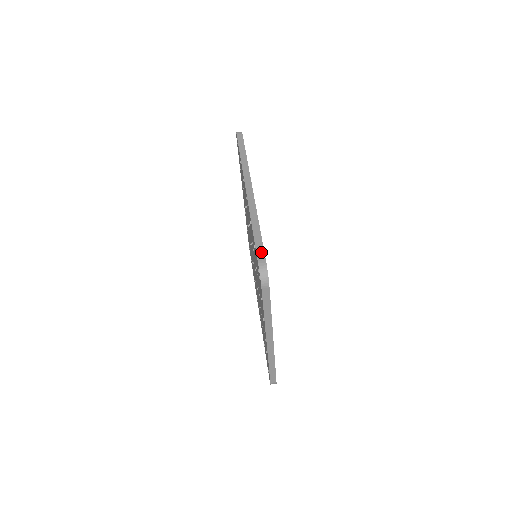
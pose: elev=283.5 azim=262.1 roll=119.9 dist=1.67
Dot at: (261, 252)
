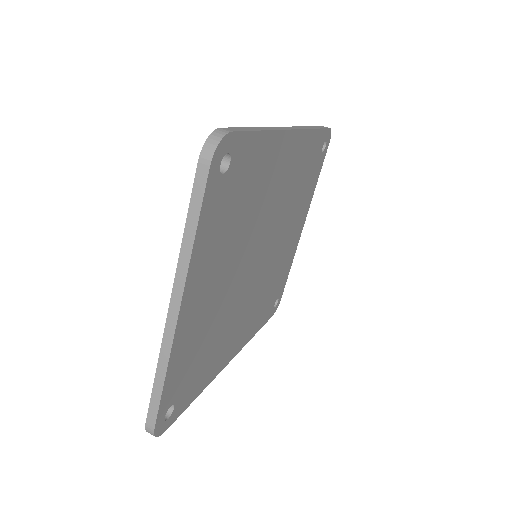
Dot at: (236, 129)
